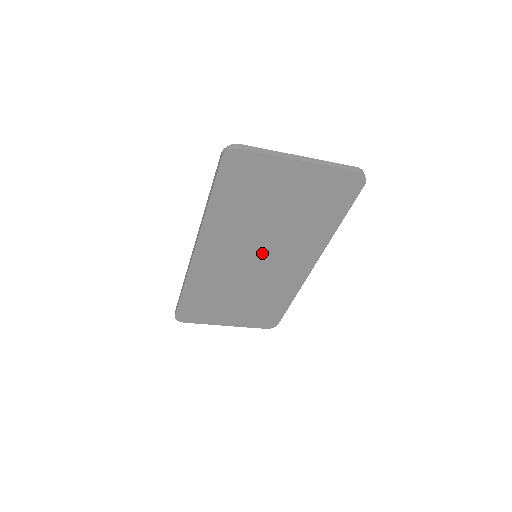
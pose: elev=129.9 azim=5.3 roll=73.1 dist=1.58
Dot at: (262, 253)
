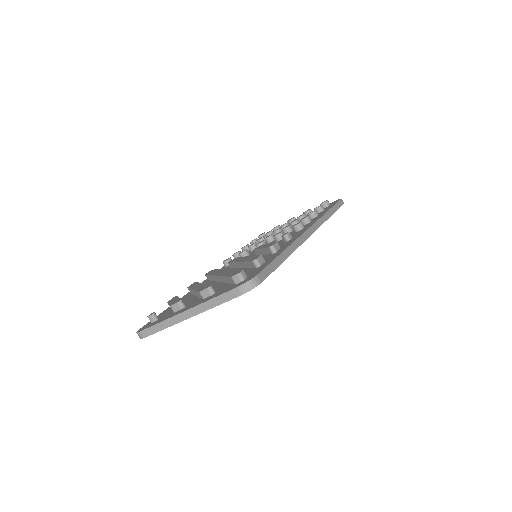
Dot at: occluded
